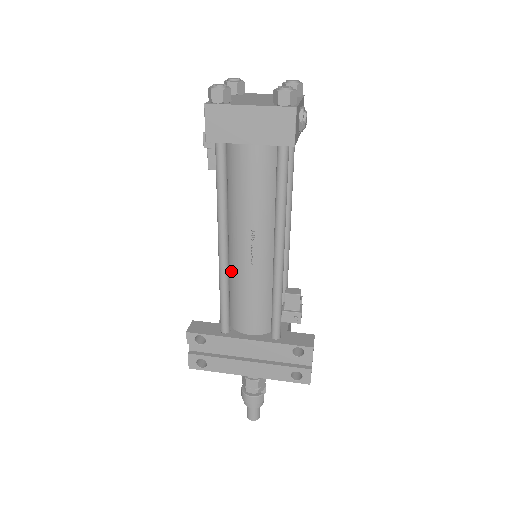
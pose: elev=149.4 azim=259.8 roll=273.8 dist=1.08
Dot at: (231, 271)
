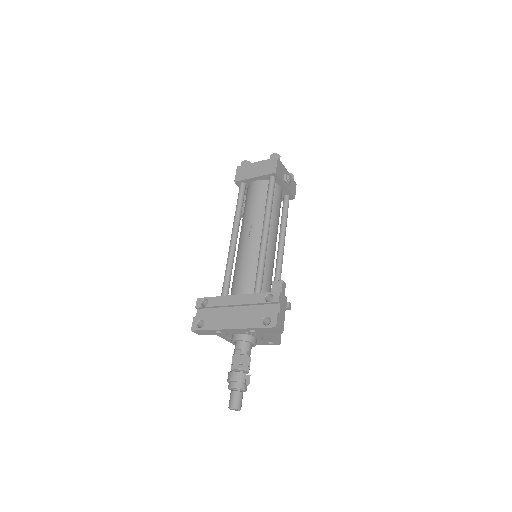
Dot at: (236, 257)
